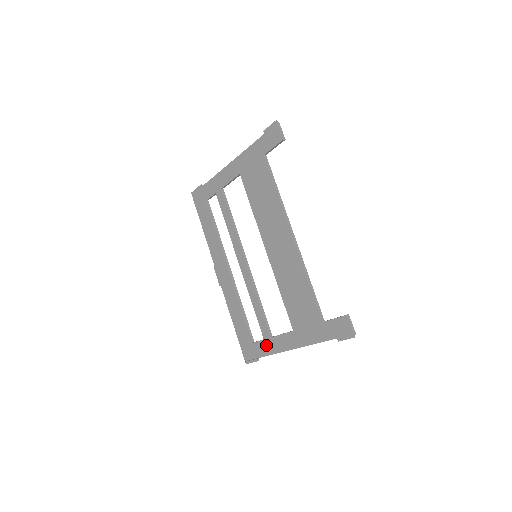
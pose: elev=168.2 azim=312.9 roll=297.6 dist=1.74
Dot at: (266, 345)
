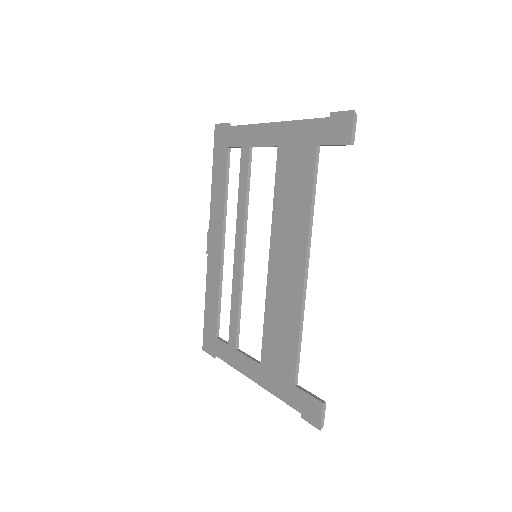
Dot at: (228, 352)
